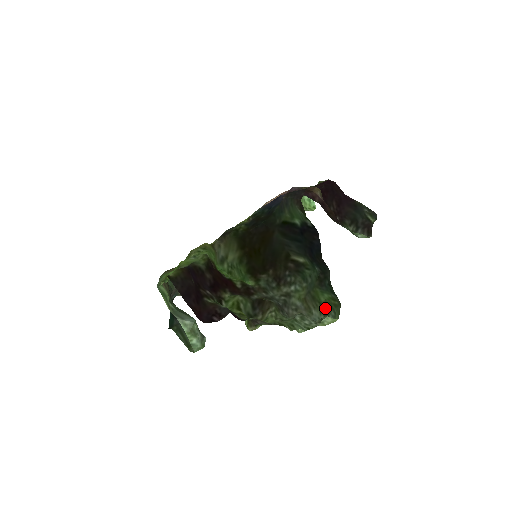
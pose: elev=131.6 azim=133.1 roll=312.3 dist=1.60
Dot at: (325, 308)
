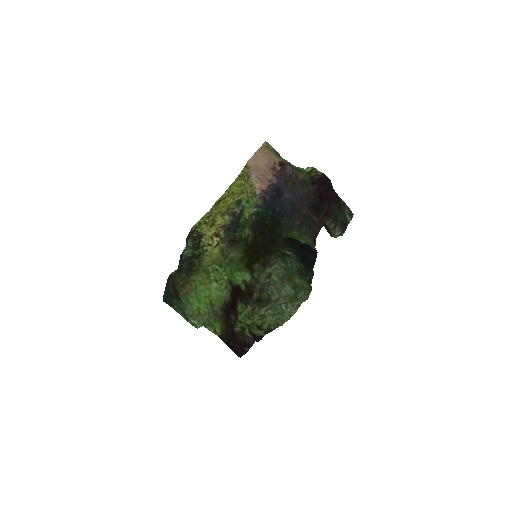
Dot at: (298, 289)
